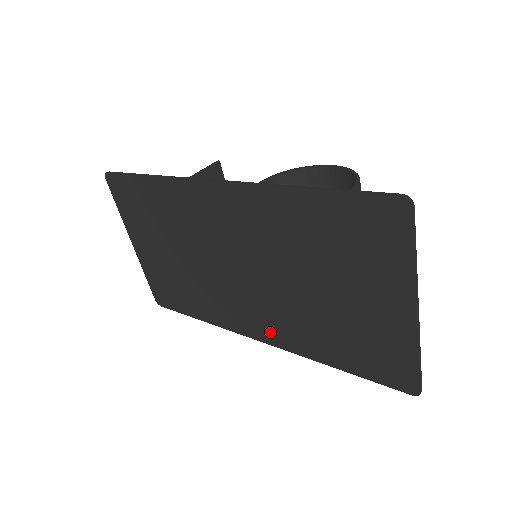
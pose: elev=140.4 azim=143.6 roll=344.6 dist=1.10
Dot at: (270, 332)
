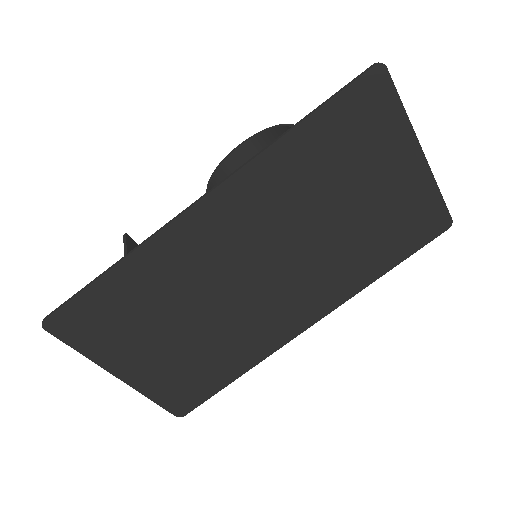
Dot at: (318, 304)
